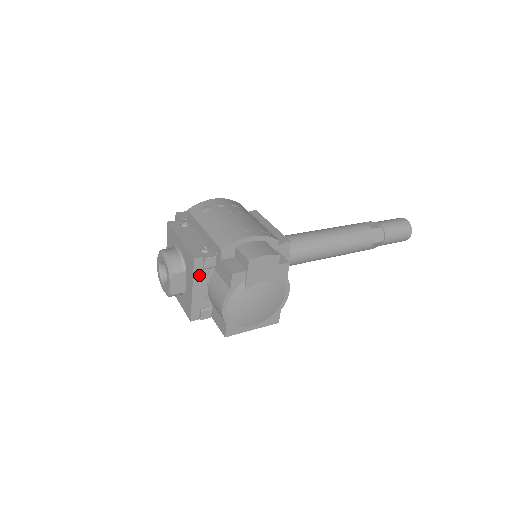
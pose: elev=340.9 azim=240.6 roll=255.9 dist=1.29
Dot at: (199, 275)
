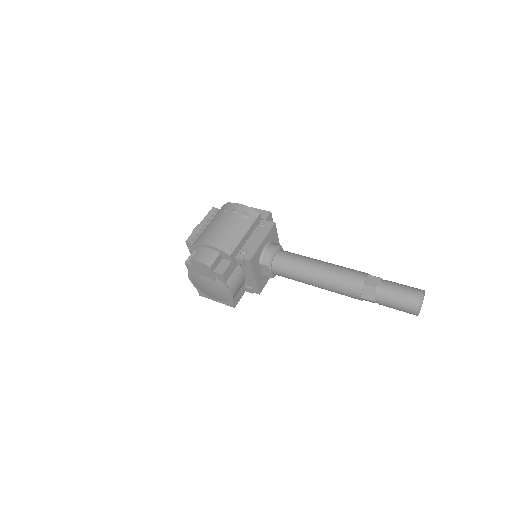
Dot at: occluded
